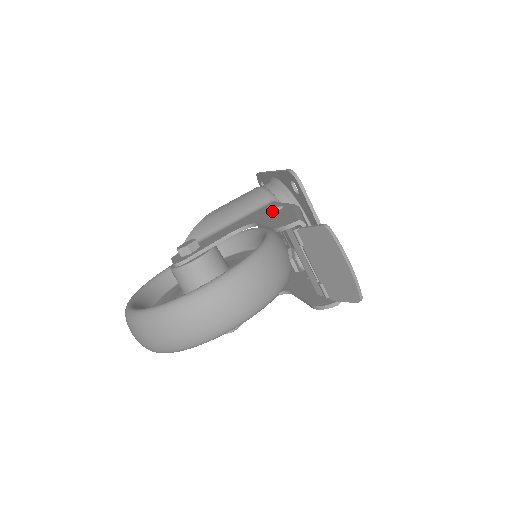
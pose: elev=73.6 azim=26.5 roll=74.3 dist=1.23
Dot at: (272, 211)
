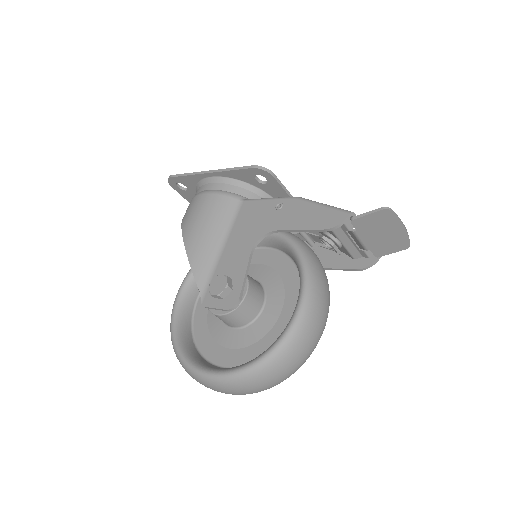
Dot at: (273, 212)
